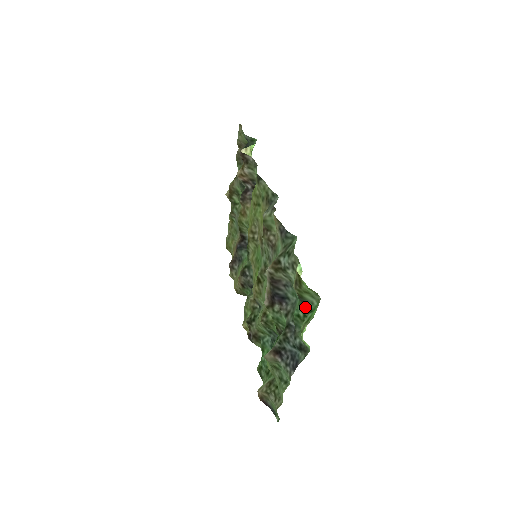
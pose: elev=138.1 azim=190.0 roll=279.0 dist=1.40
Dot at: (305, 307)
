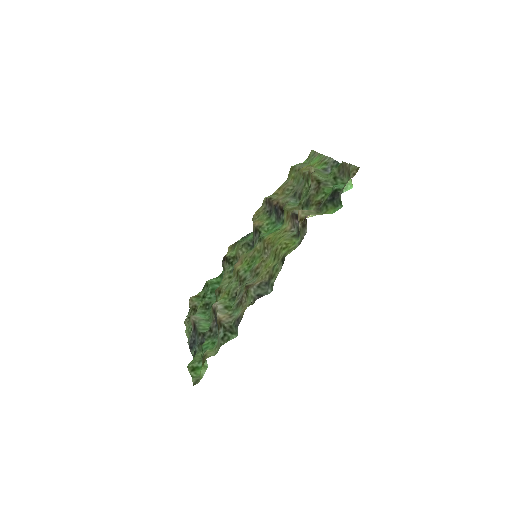
Dot at: occluded
